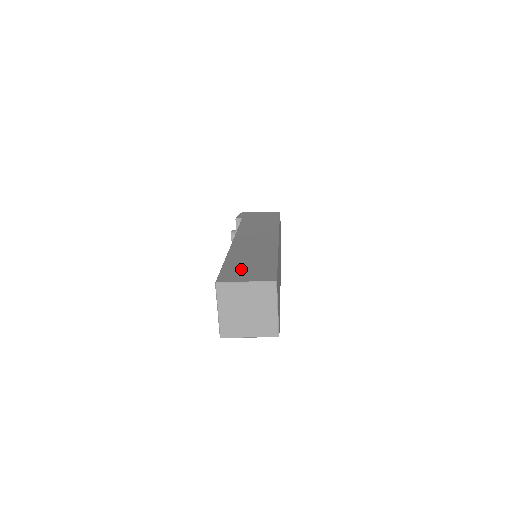
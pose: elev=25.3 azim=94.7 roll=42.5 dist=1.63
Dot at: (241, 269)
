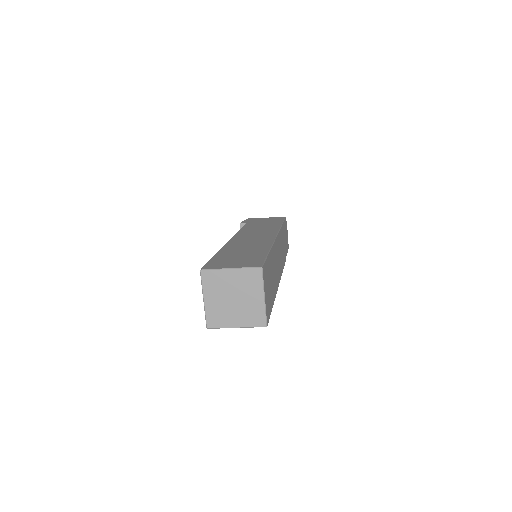
Dot at: (230, 259)
